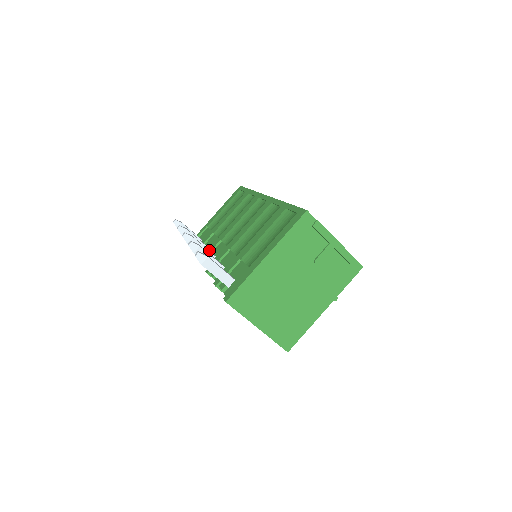
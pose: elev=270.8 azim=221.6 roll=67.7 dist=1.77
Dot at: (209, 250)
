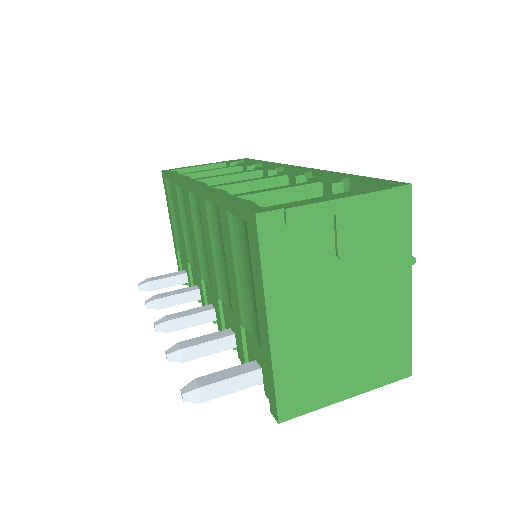
Dot at: (201, 298)
